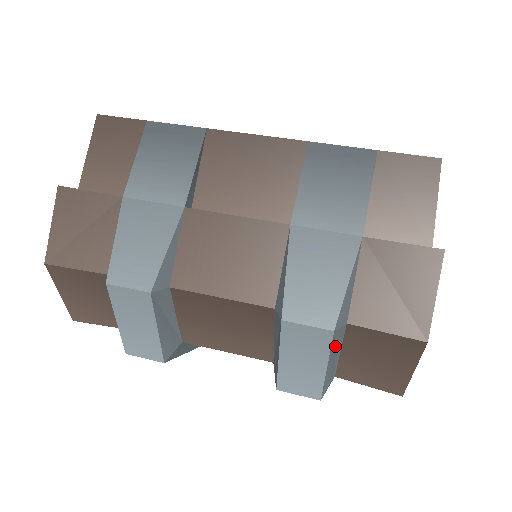
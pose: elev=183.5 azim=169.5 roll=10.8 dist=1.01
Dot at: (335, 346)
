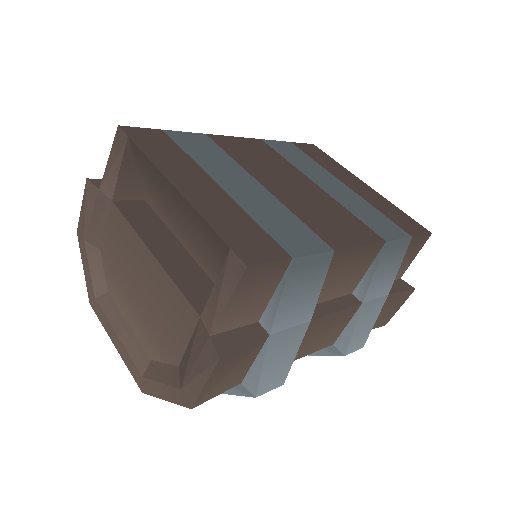
Dot at: occluded
